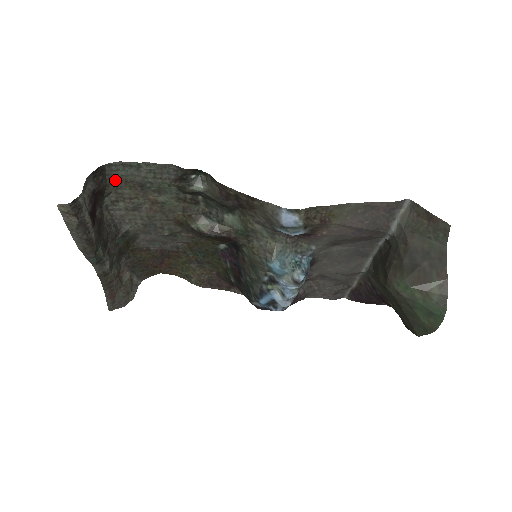
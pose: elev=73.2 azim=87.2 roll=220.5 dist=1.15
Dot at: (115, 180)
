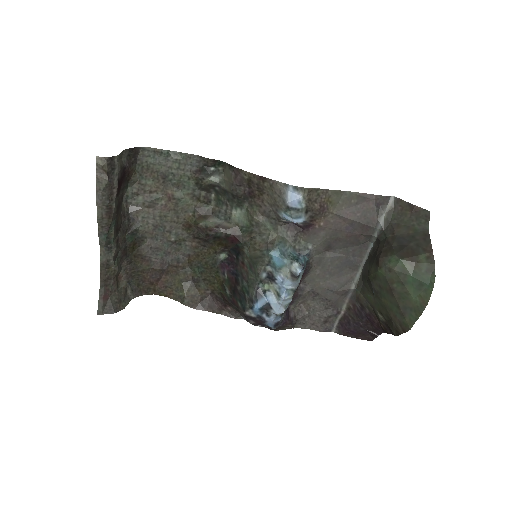
Dot at: (143, 168)
